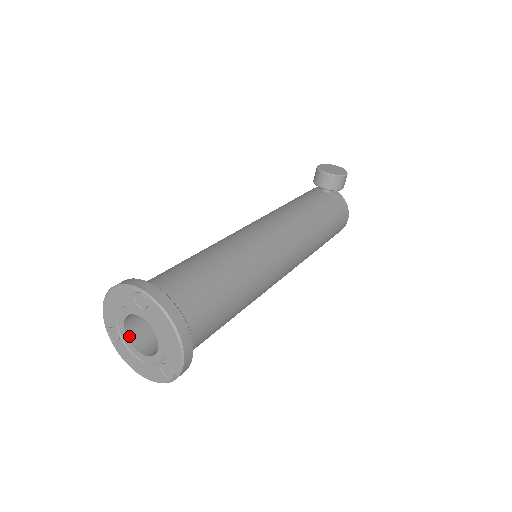
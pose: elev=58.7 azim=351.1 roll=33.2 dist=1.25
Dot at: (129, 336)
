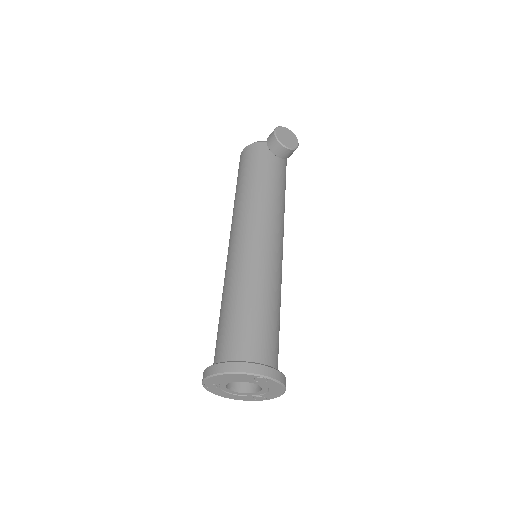
Dot at: (226, 385)
